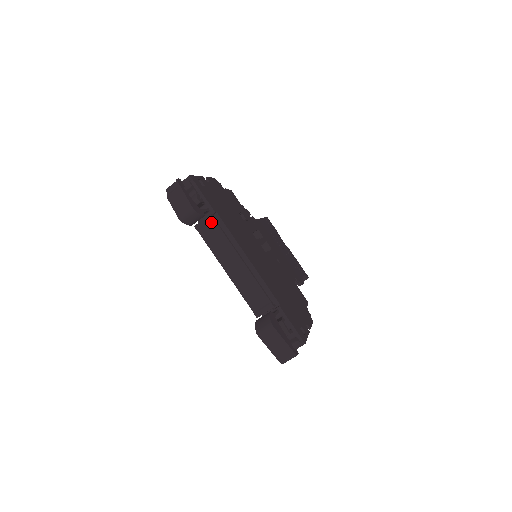
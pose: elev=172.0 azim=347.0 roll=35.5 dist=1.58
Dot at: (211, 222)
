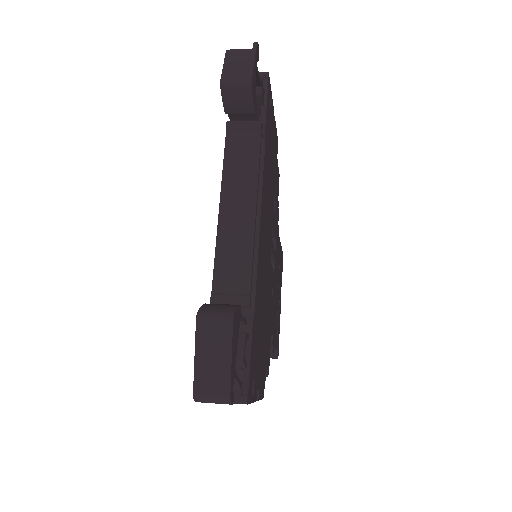
Dot at: (254, 131)
